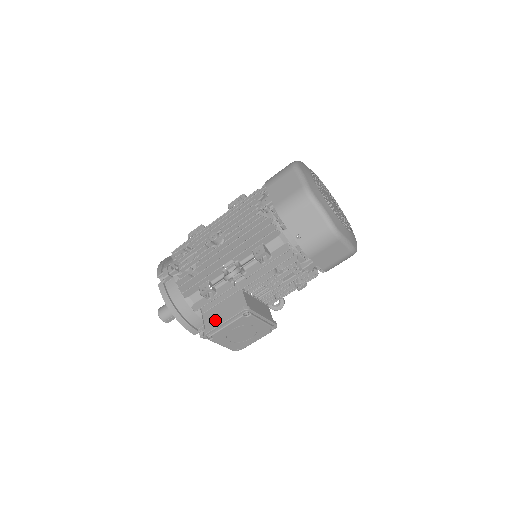
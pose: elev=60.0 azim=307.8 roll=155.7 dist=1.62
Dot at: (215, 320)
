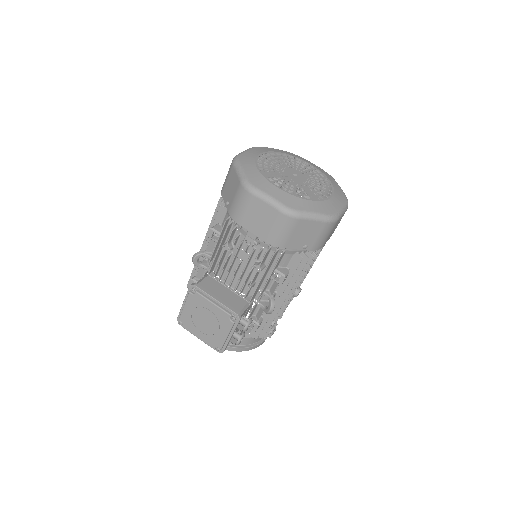
Dot at: occluded
